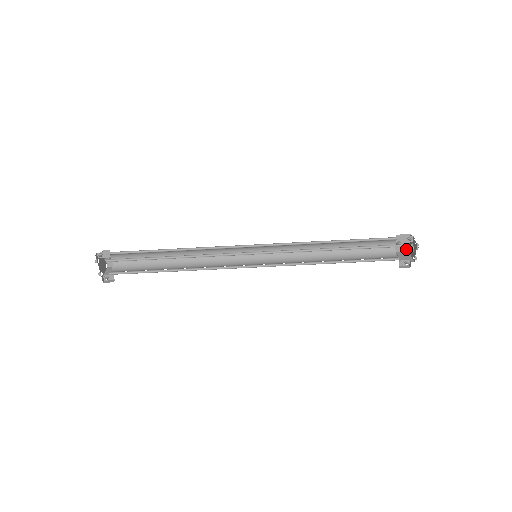
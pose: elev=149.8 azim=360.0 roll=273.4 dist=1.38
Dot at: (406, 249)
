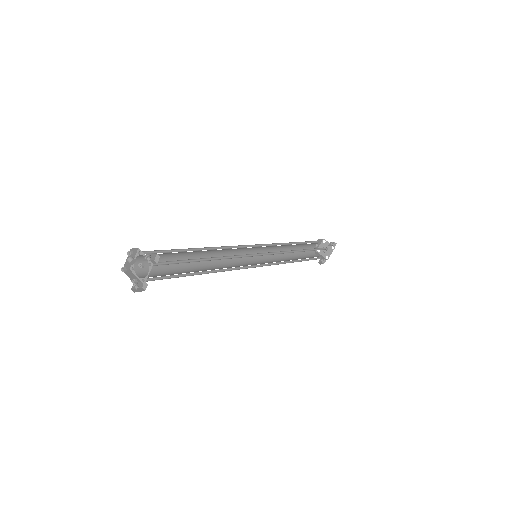
Dot at: occluded
